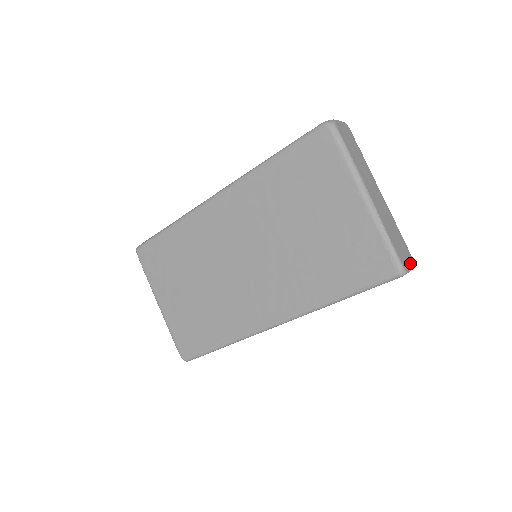
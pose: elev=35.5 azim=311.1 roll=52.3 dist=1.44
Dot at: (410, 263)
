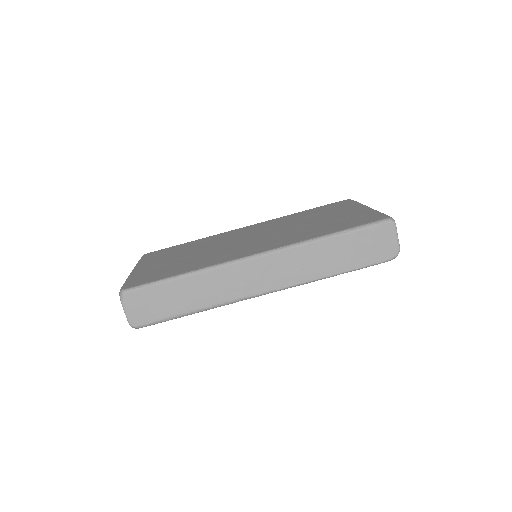
Dot at: occluded
